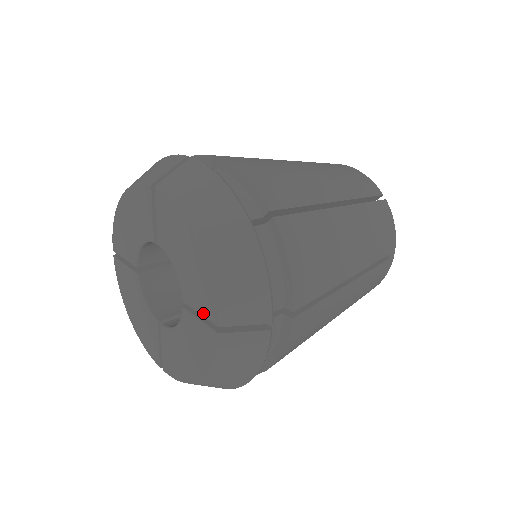
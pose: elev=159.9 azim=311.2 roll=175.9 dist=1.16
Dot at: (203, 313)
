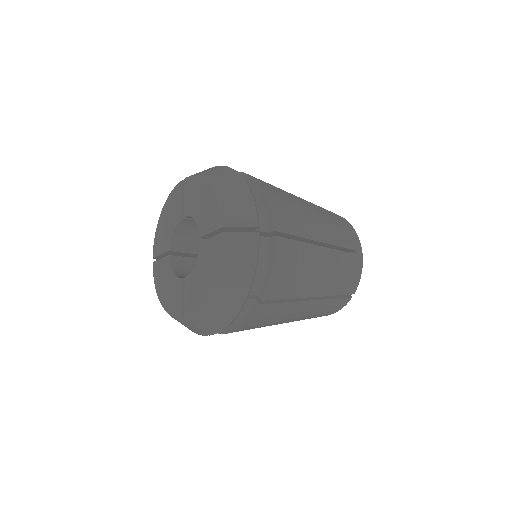
Dot at: (212, 229)
